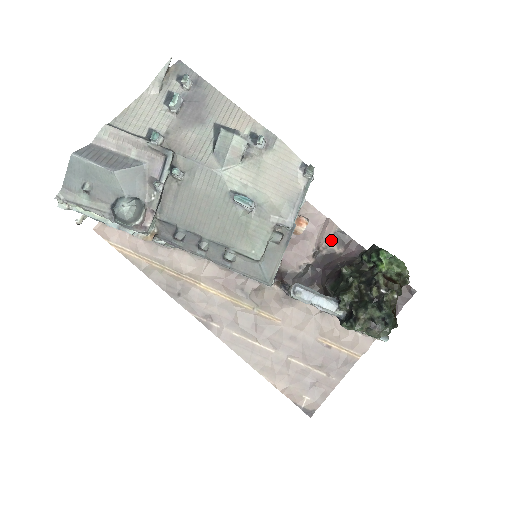
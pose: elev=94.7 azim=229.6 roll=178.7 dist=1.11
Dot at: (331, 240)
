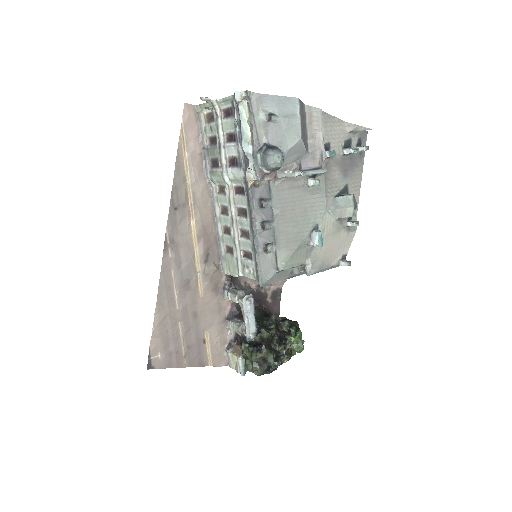
Dot at: (273, 289)
